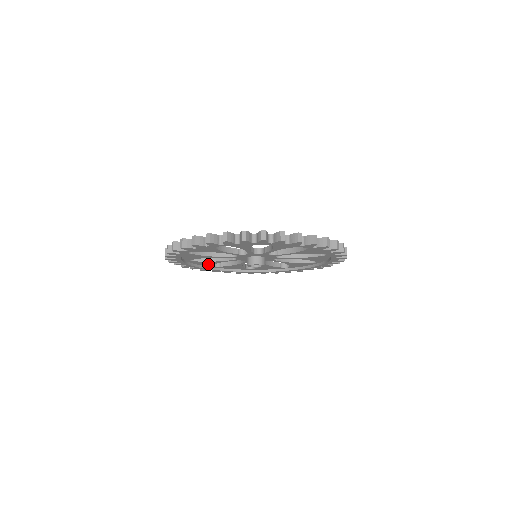
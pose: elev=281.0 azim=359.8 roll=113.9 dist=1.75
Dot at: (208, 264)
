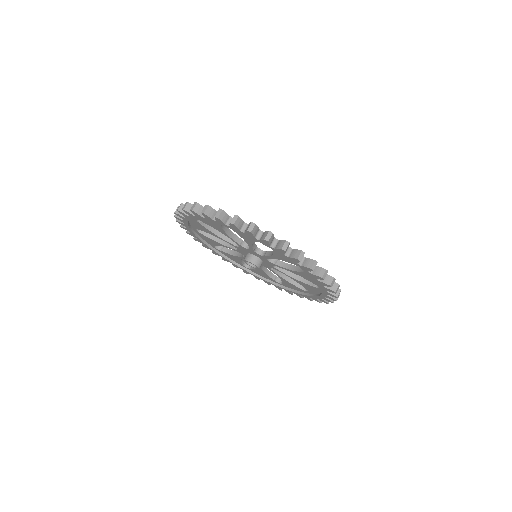
Dot at: (211, 242)
